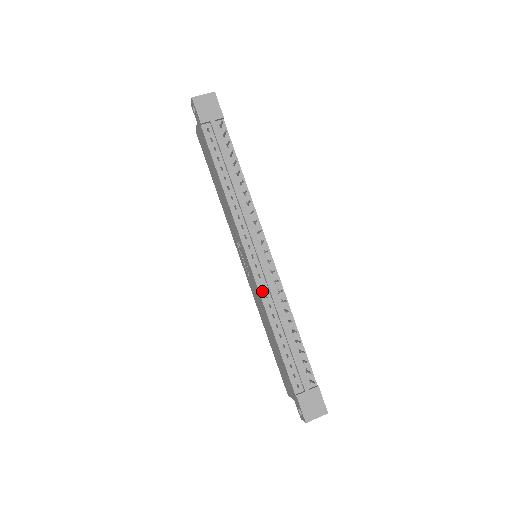
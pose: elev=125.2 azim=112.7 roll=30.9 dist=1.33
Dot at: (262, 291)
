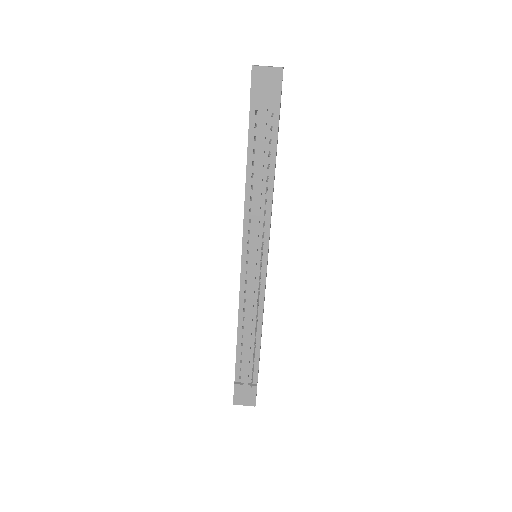
Dot at: (242, 295)
